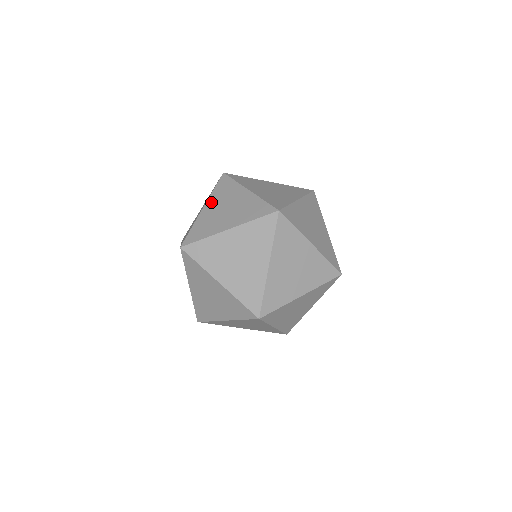
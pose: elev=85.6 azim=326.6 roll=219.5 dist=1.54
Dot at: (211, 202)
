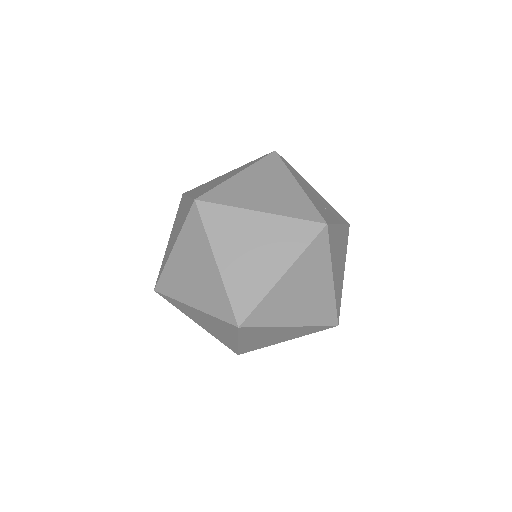
Dot at: (172, 230)
